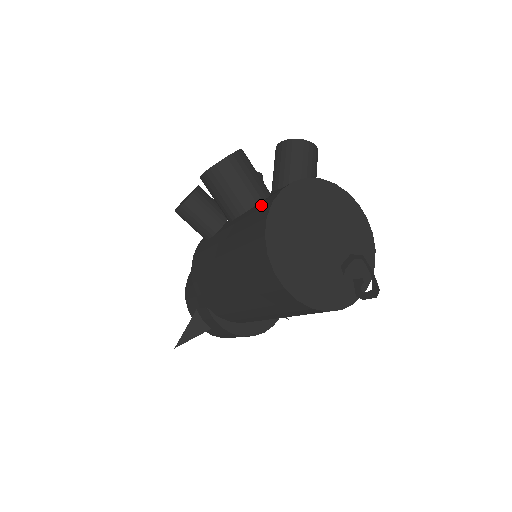
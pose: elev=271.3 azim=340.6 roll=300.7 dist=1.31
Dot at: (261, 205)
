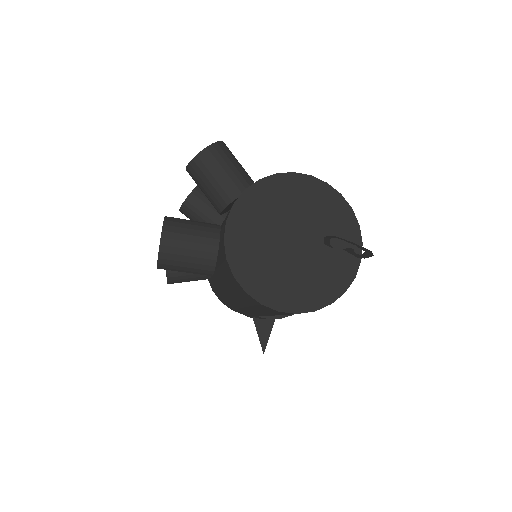
Dot at: (221, 256)
